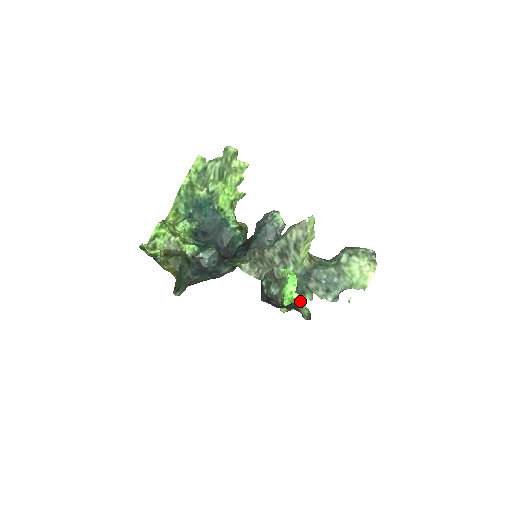
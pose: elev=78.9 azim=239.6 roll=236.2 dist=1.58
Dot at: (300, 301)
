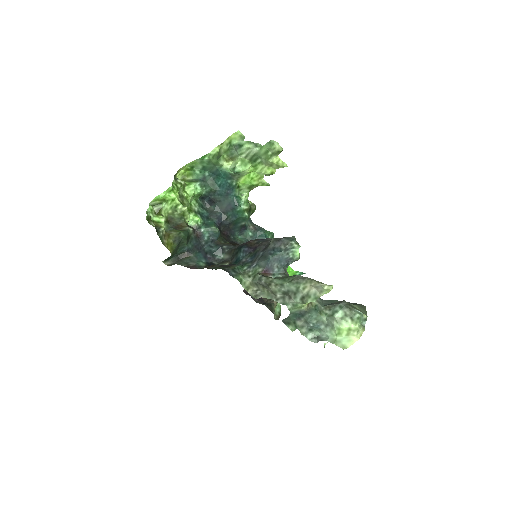
Dot at: occluded
